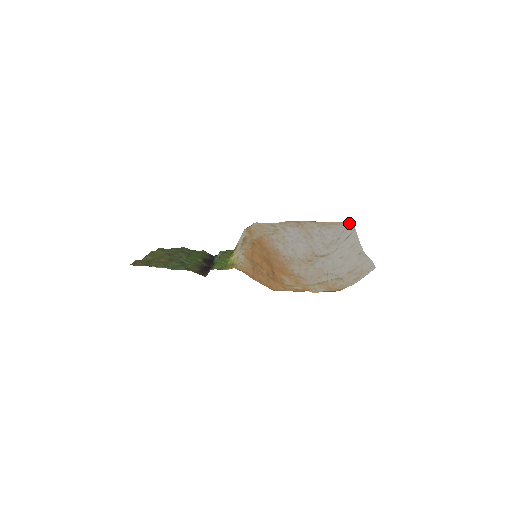
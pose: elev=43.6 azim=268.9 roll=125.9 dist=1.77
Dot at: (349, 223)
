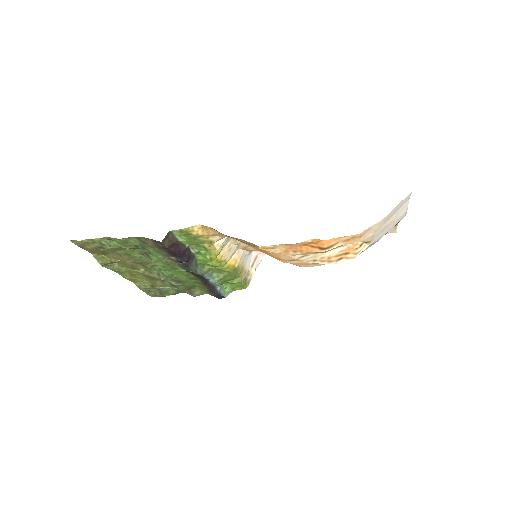
Dot at: occluded
